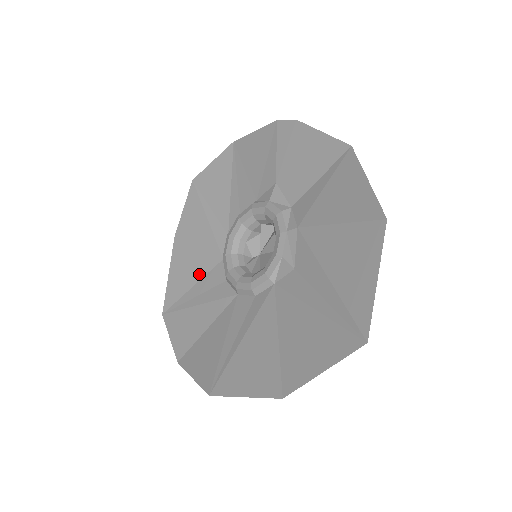
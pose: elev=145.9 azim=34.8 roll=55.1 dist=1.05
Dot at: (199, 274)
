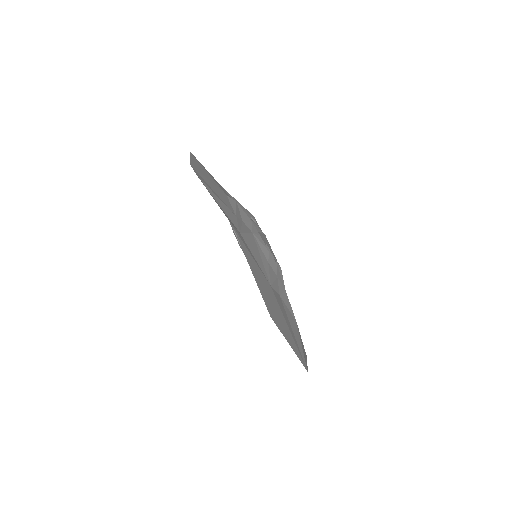
Dot at: occluded
